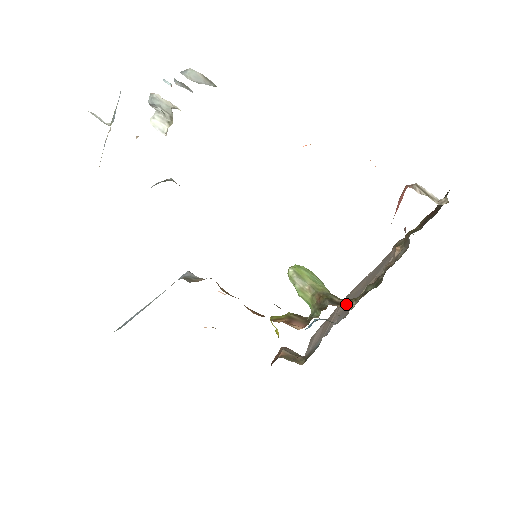
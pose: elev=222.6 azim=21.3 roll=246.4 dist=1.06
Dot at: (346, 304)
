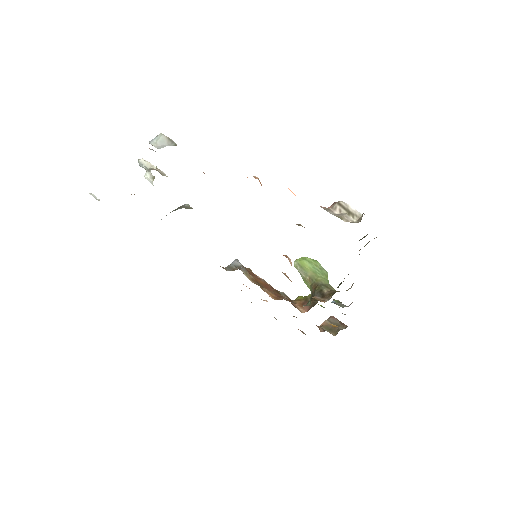
Dot at: (325, 297)
